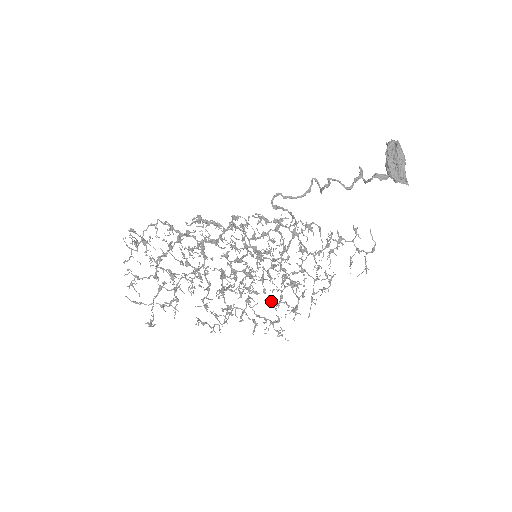
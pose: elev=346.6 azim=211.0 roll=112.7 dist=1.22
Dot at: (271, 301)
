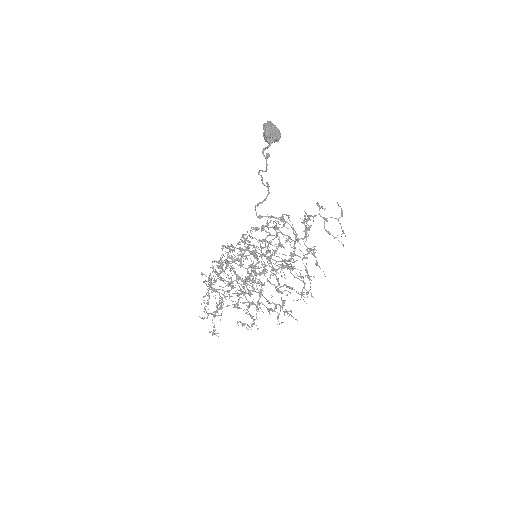
Dot at: (277, 288)
